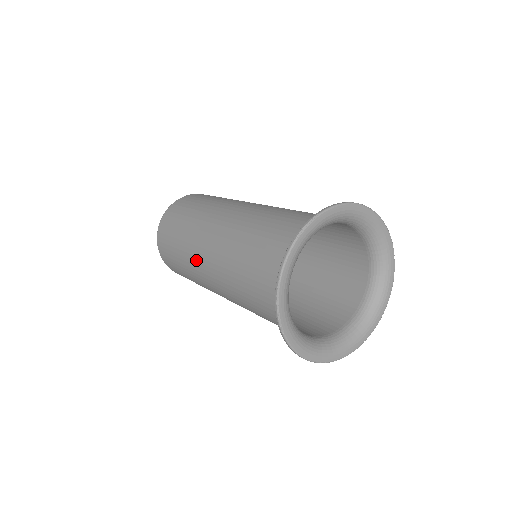
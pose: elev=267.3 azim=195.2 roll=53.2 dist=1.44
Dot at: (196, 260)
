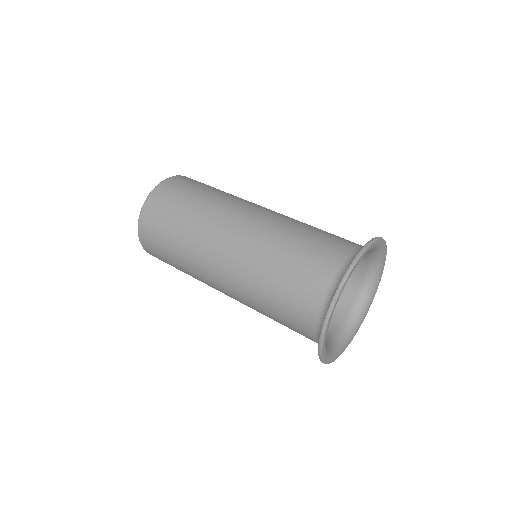
Dot at: (213, 229)
